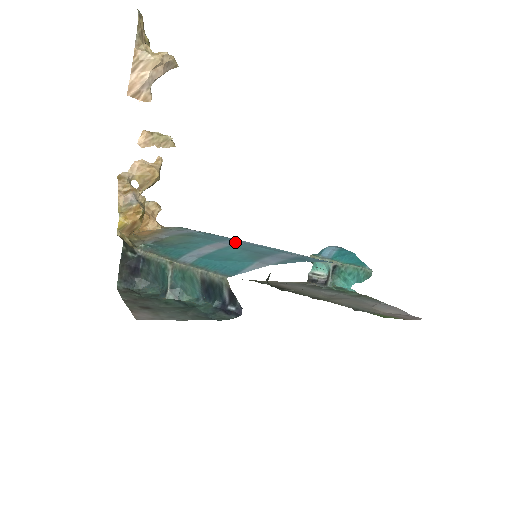
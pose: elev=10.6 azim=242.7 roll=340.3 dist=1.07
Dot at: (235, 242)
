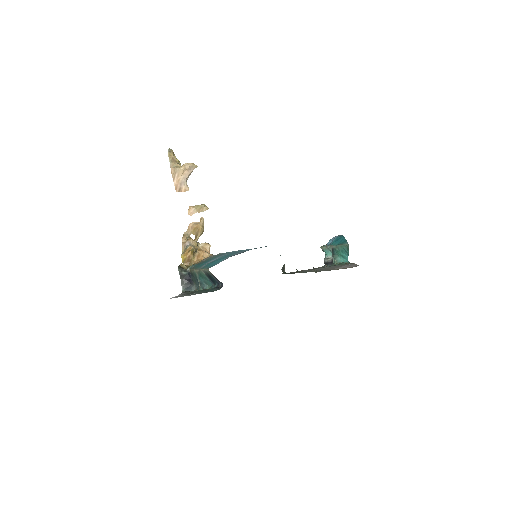
Dot at: occluded
